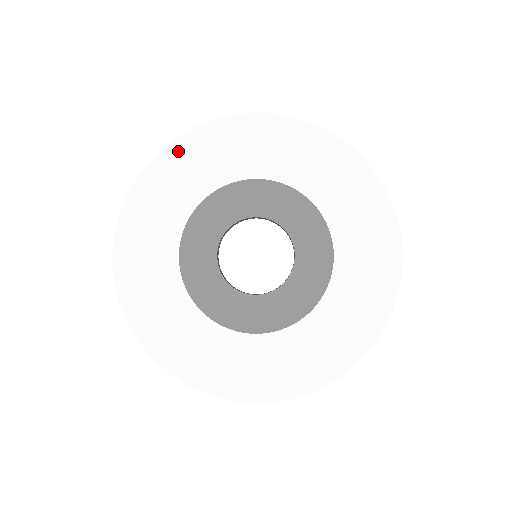
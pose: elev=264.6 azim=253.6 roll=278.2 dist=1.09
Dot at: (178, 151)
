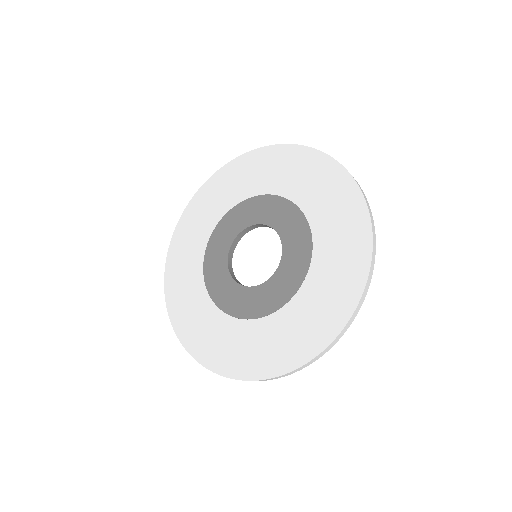
Dot at: (188, 215)
